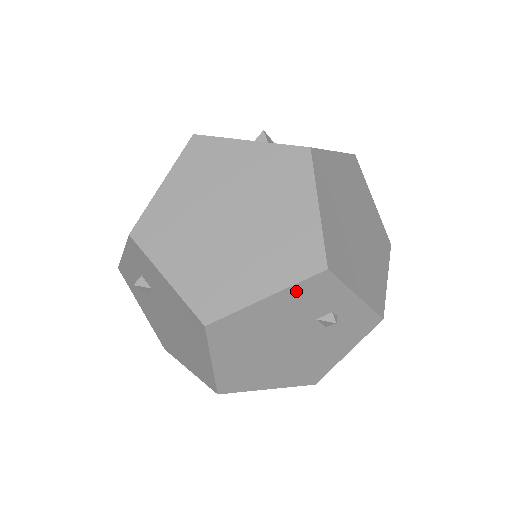
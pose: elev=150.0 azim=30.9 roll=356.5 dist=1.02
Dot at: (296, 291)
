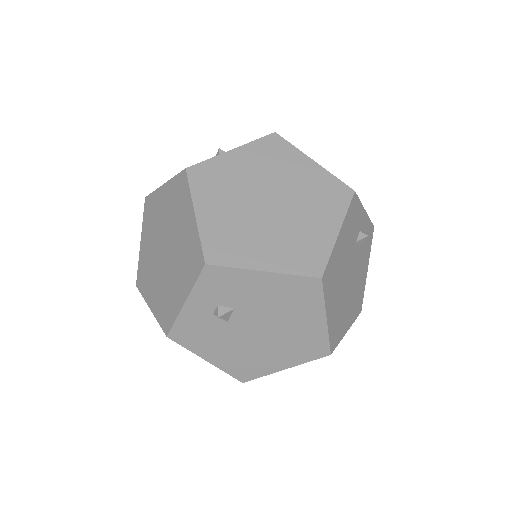
Dot at: (348, 219)
